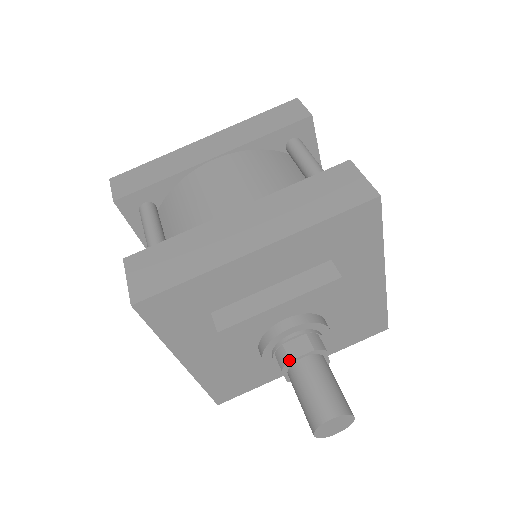
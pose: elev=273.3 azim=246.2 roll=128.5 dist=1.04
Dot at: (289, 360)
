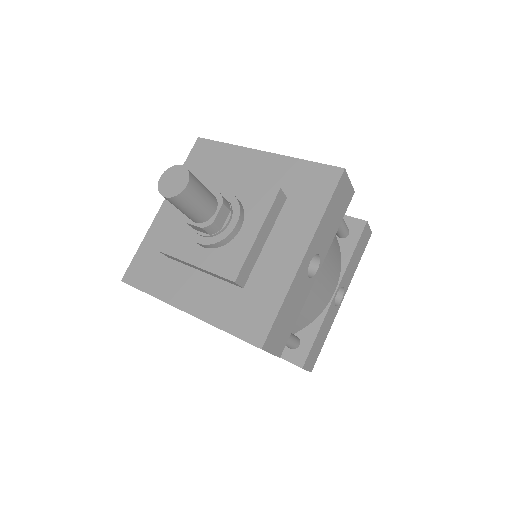
Dot at: occluded
